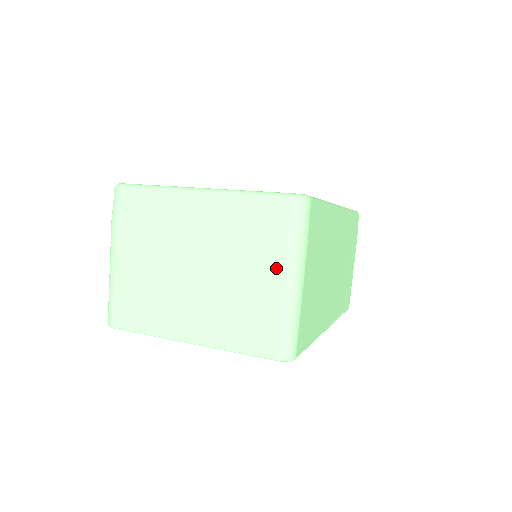
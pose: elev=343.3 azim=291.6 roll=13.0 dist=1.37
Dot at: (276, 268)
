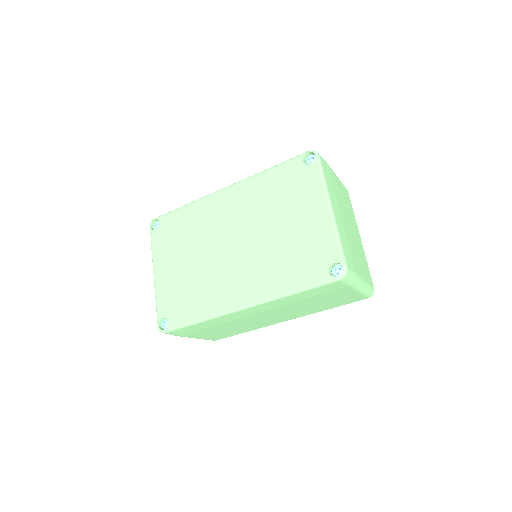
Dot at: occluded
